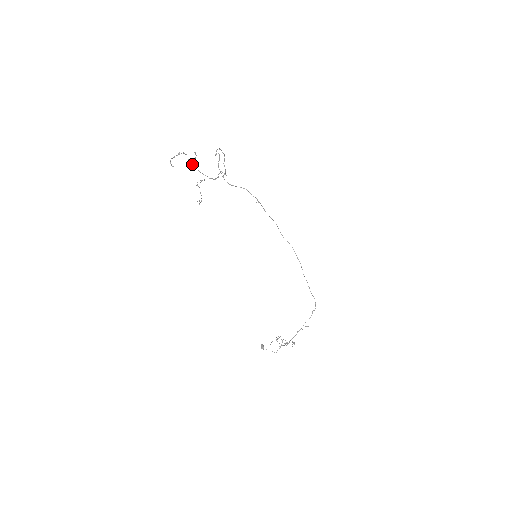
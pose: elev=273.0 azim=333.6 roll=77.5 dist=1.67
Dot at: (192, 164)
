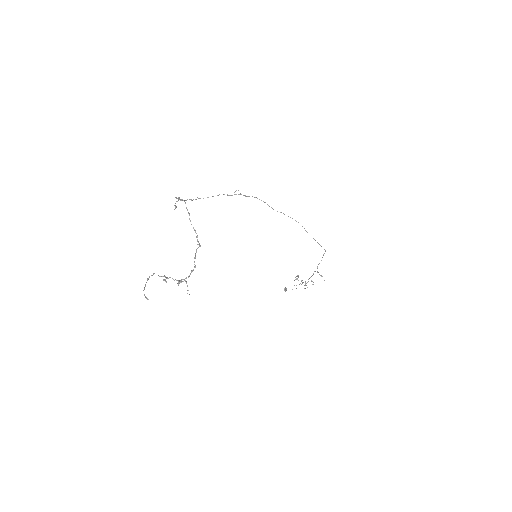
Dot at: (165, 277)
